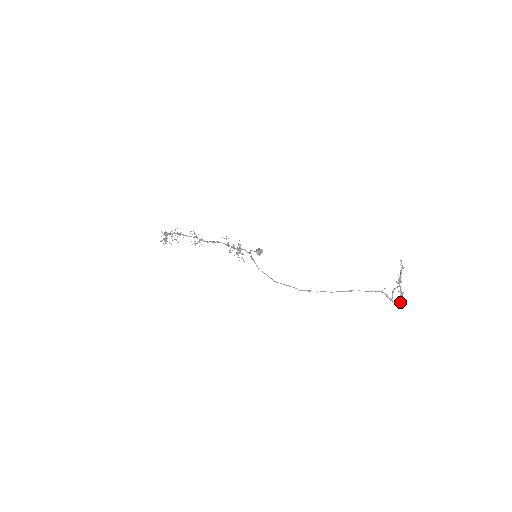
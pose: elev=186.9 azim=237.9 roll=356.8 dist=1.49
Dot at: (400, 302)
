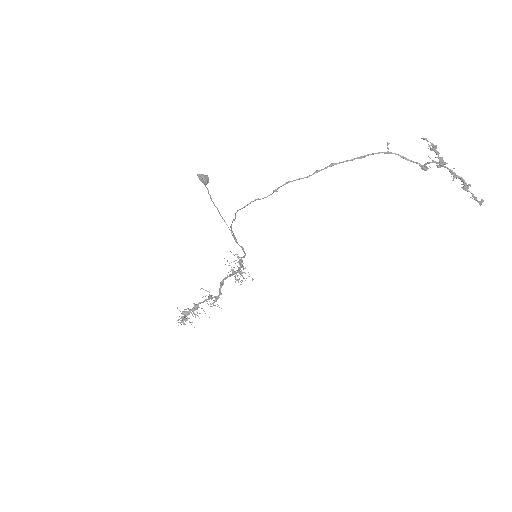
Dot at: (473, 197)
